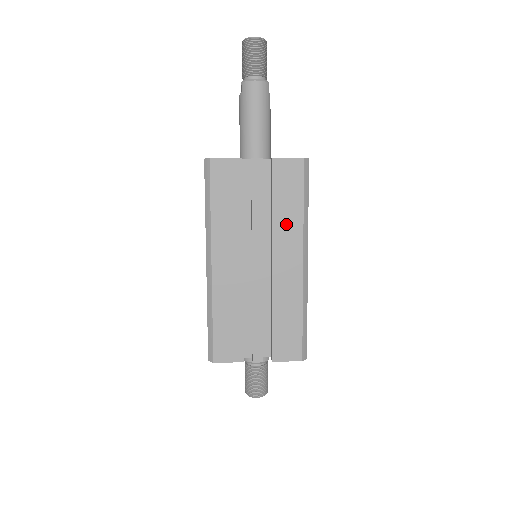
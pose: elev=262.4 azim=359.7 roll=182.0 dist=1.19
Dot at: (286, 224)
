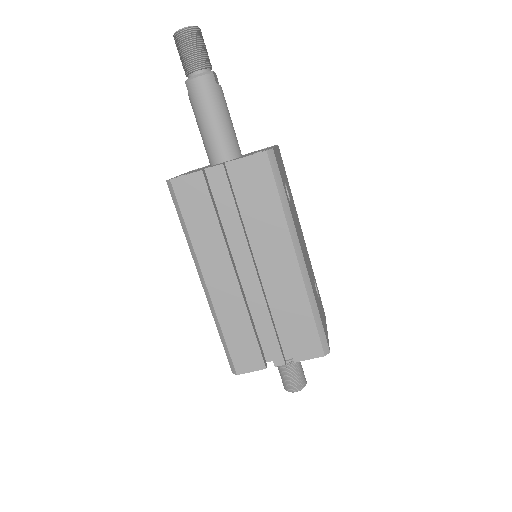
Dot at: (268, 225)
